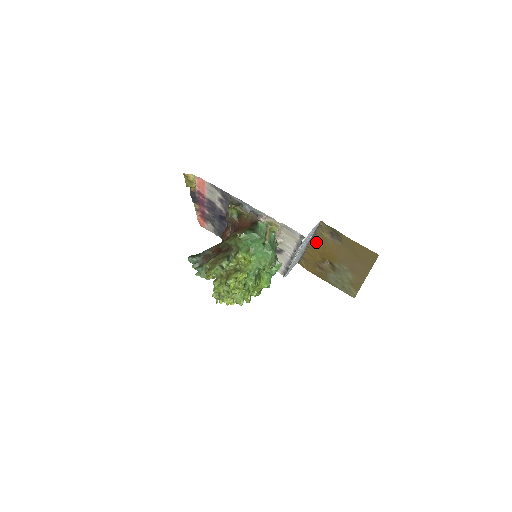
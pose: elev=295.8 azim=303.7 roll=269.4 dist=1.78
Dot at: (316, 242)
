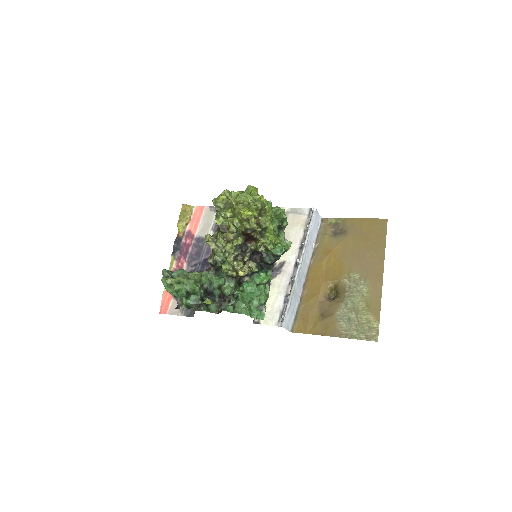
Dot at: (318, 257)
